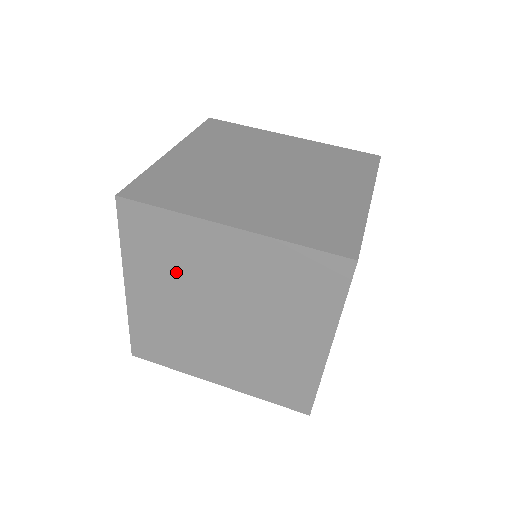
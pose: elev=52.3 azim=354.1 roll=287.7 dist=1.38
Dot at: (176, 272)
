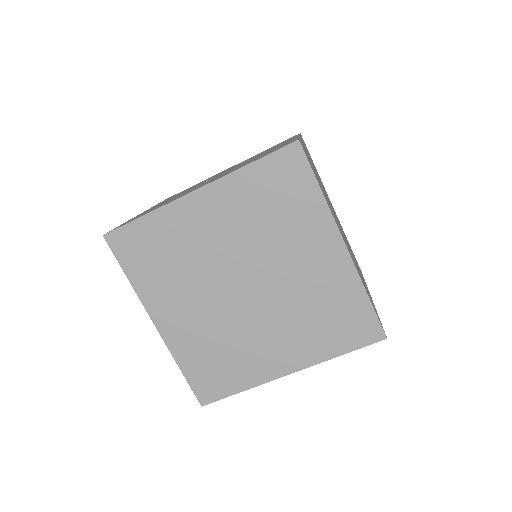
Dot at: (260, 227)
